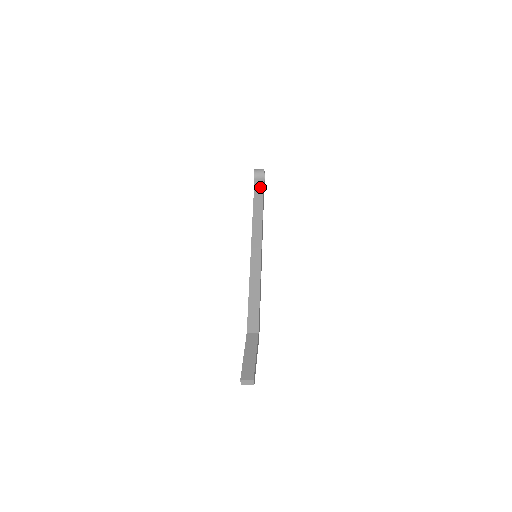
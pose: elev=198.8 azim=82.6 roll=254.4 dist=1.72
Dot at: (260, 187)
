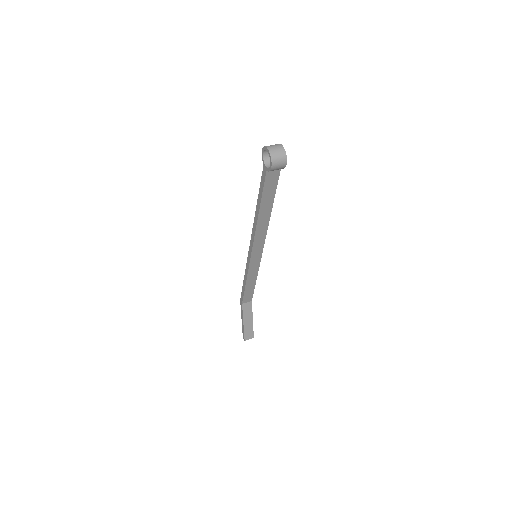
Dot at: (273, 182)
